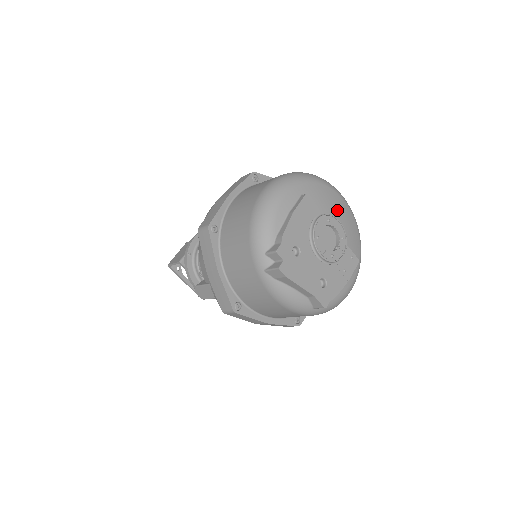
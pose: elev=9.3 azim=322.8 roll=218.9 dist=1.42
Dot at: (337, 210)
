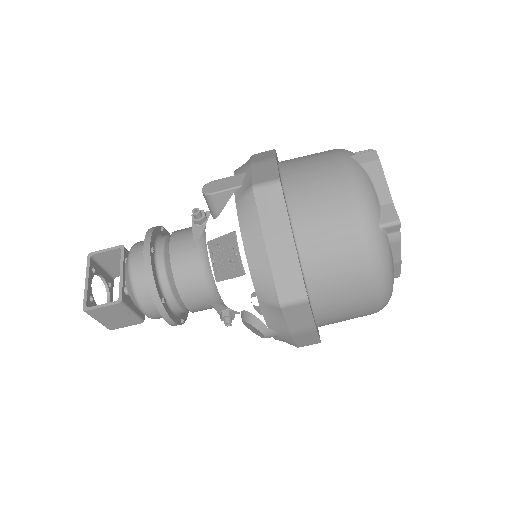
Dot at: occluded
